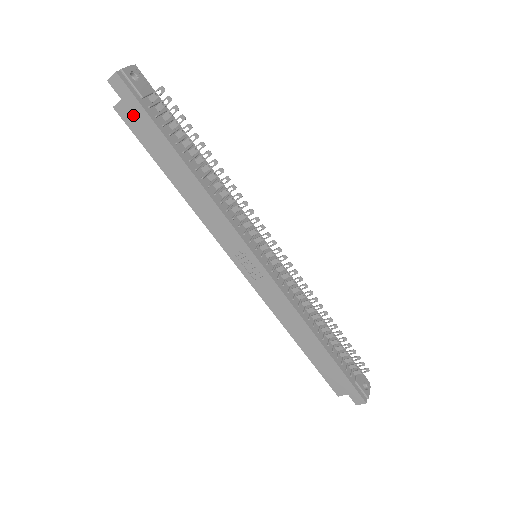
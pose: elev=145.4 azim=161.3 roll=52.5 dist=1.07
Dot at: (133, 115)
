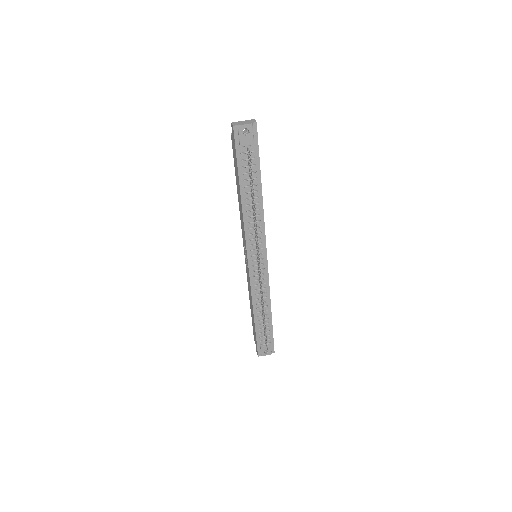
Dot at: (234, 148)
